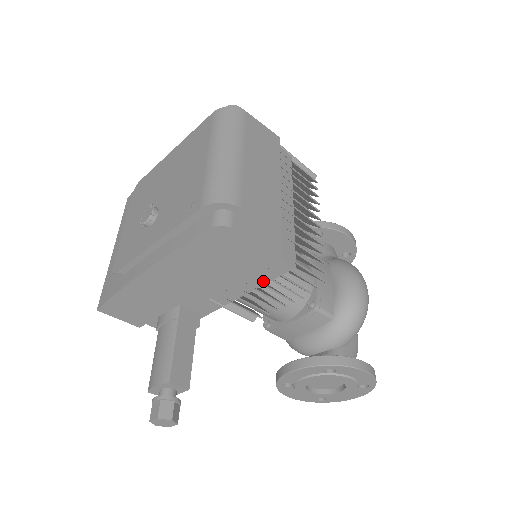
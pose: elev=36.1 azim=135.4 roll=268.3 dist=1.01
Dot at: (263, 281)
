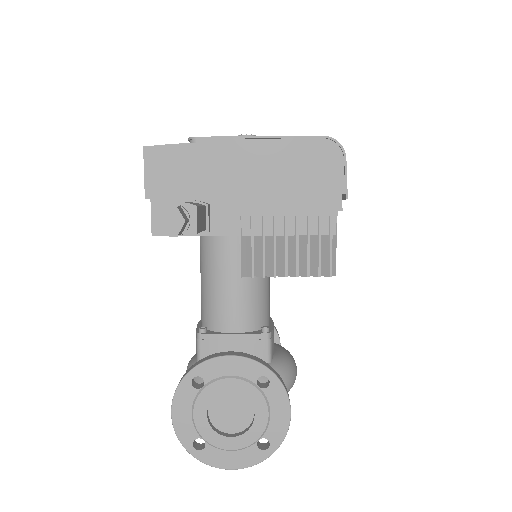
Dot at: (300, 231)
